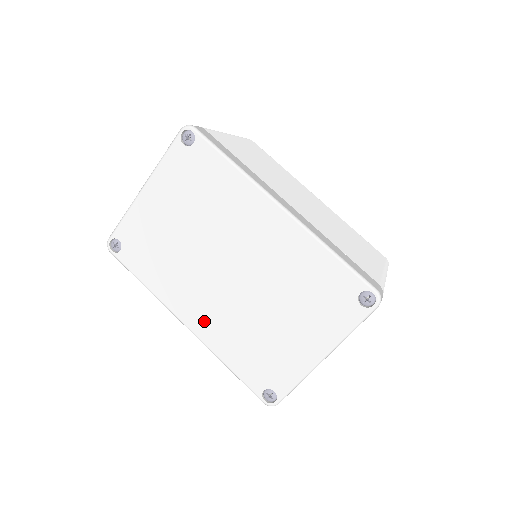
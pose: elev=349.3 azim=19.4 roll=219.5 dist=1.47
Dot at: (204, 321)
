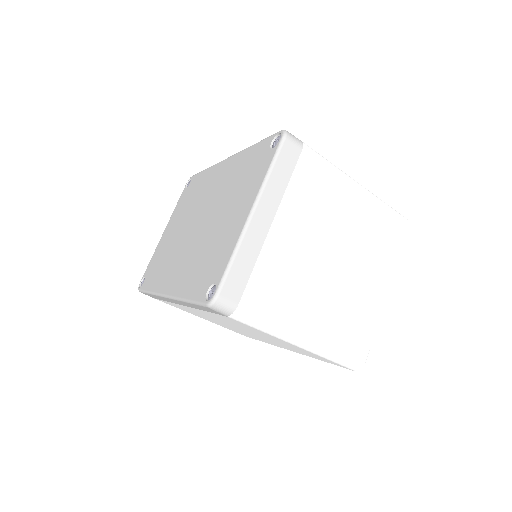
Dot at: (177, 278)
